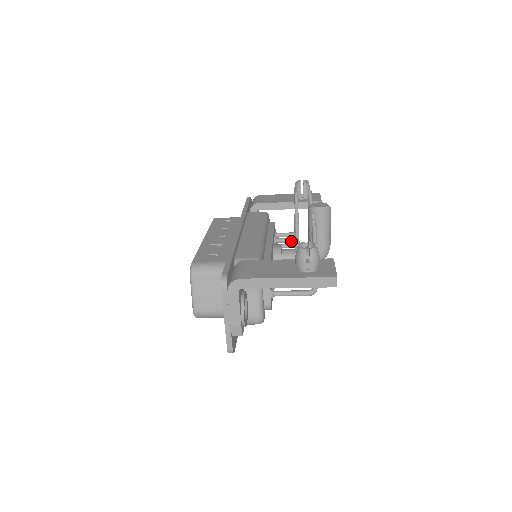
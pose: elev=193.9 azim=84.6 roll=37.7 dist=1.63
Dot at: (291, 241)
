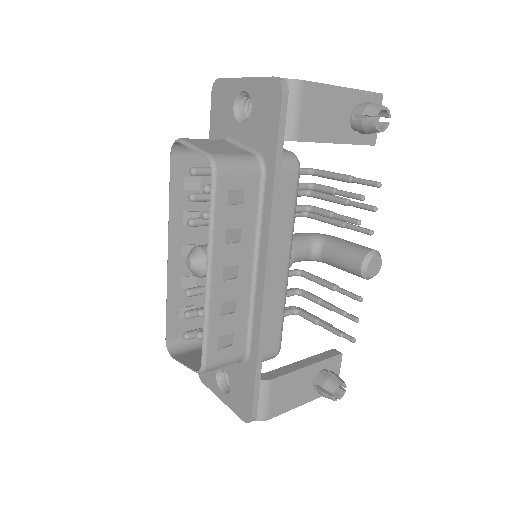
Dot at: occluded
